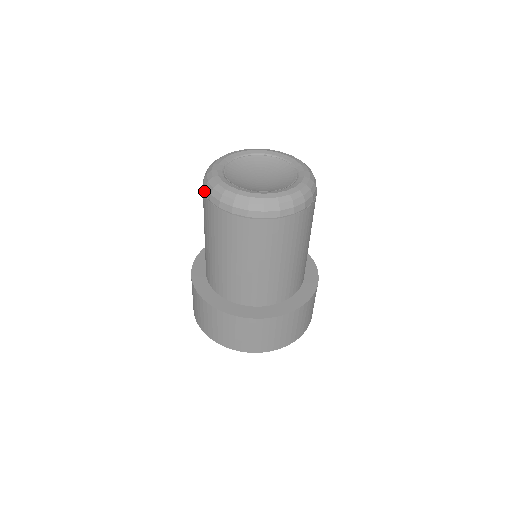
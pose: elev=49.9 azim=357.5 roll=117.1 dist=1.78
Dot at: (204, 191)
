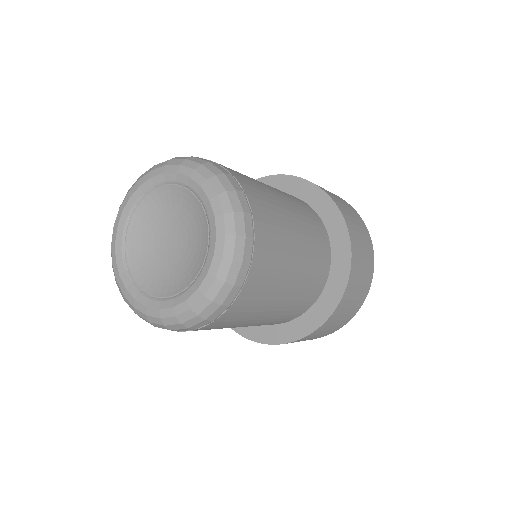
Dot at: occluded
